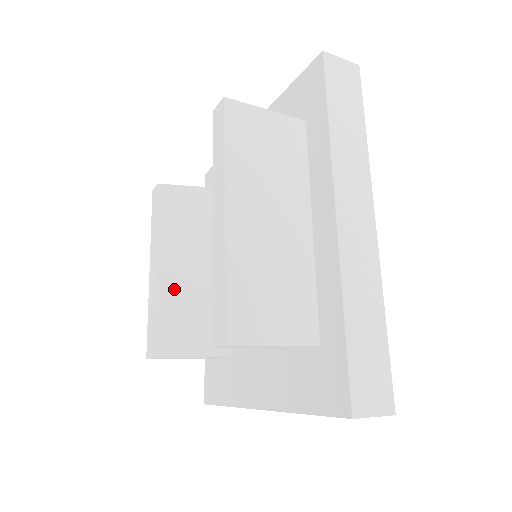
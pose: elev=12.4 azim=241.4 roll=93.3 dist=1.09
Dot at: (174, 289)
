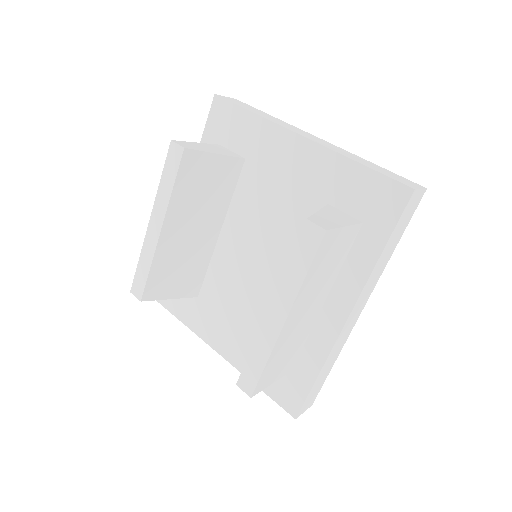
Dot at: (172, 250)
